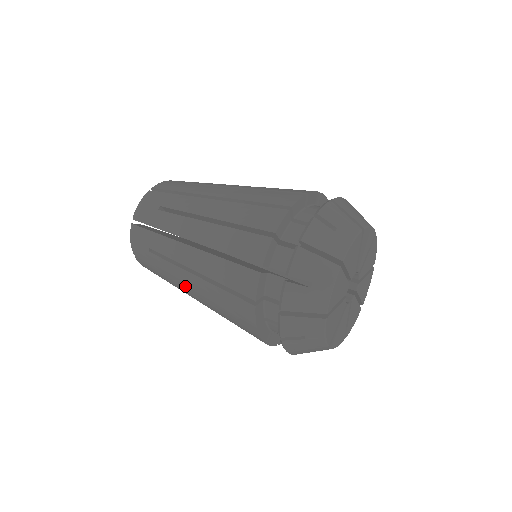
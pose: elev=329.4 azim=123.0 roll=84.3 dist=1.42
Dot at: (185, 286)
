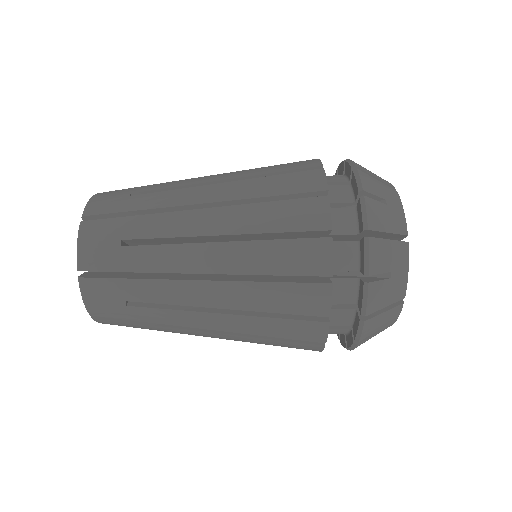
Dot at: occluded
